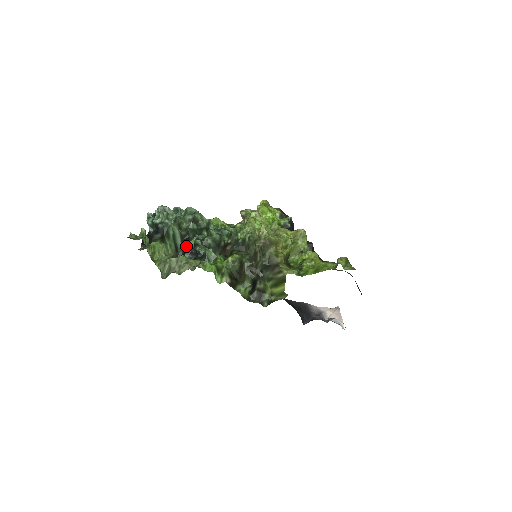
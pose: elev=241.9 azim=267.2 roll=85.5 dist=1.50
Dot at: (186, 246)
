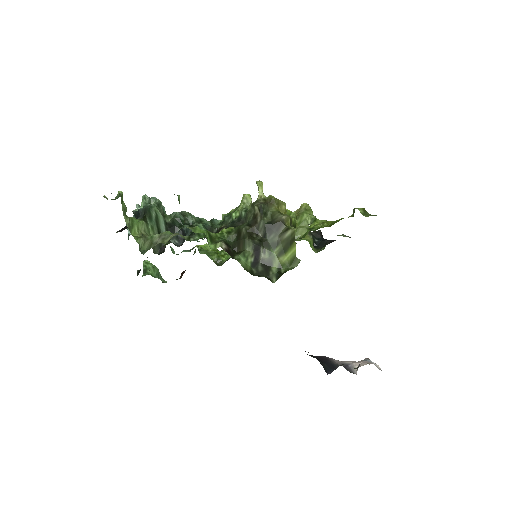
Dot at: occluded
